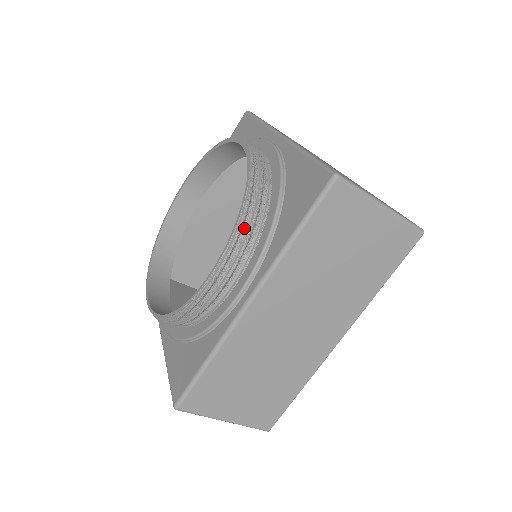
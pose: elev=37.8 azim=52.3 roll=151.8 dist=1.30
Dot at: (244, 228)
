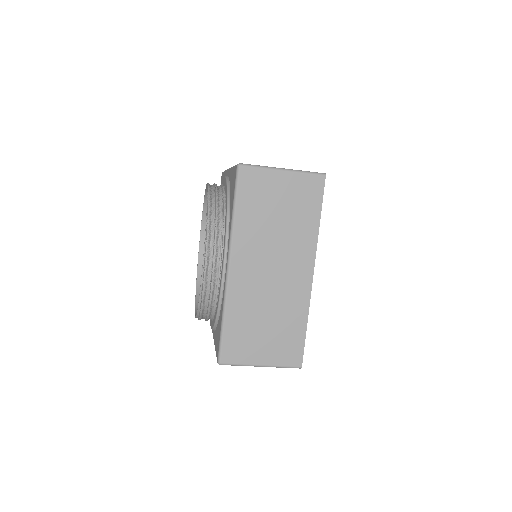
Dot at: (212, 226)
